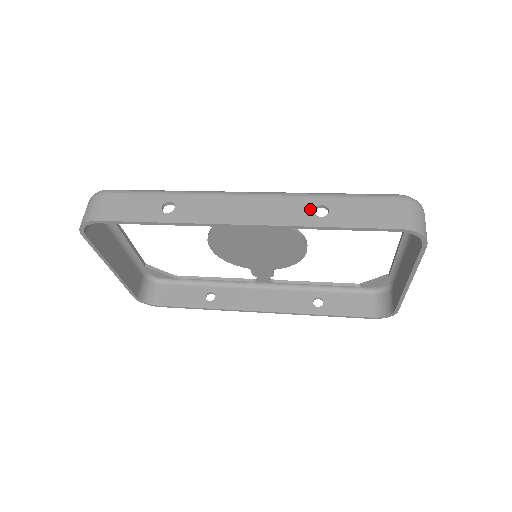
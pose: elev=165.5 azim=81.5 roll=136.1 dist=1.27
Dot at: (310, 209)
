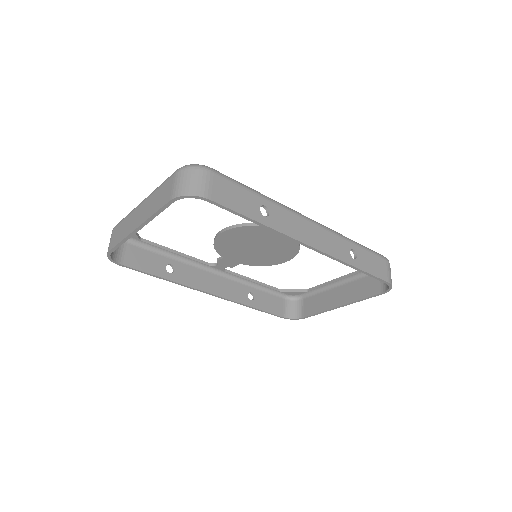
Dot at: (348, 250)
